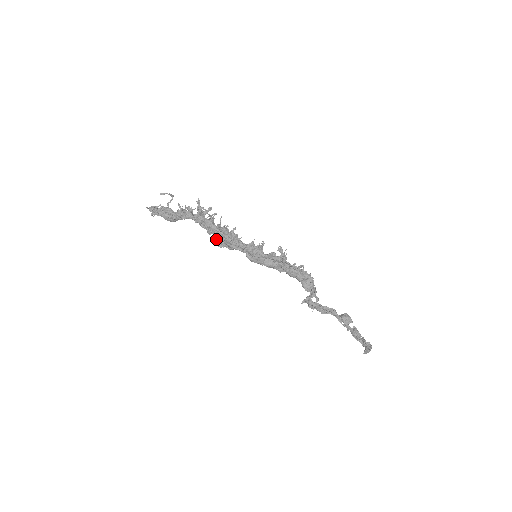
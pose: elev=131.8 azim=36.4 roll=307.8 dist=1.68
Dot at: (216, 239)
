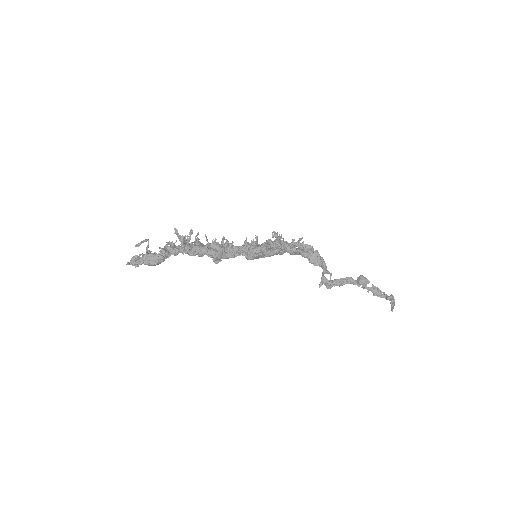
Dot at: occluded
